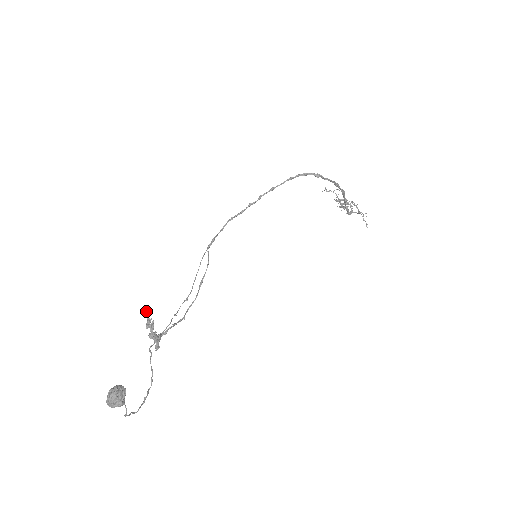
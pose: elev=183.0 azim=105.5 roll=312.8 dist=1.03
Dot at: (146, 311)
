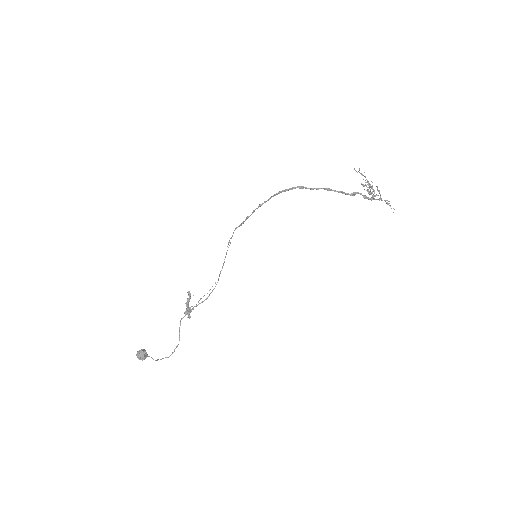
Dot at: (188, 291)
